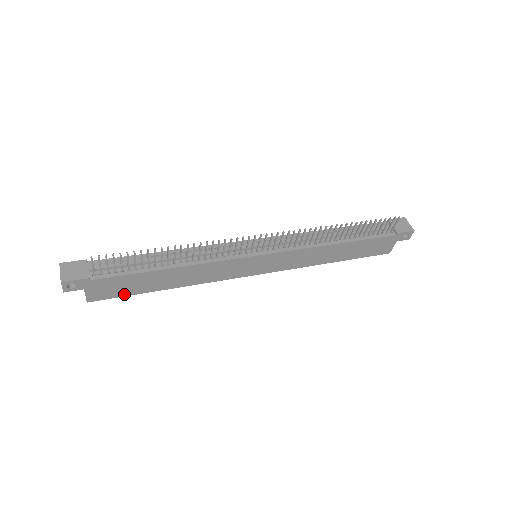
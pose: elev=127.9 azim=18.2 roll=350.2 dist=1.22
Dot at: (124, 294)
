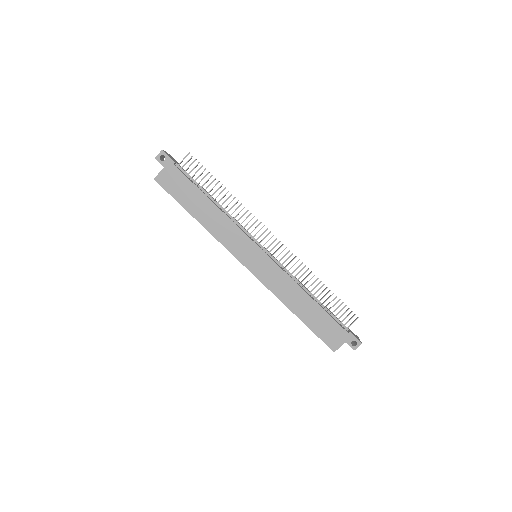
Dot at: (174, 195)
